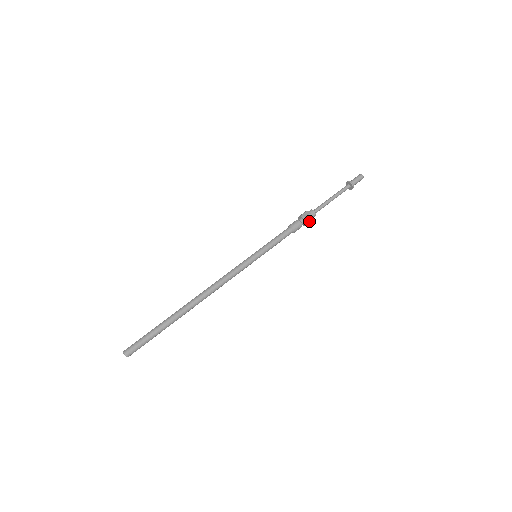
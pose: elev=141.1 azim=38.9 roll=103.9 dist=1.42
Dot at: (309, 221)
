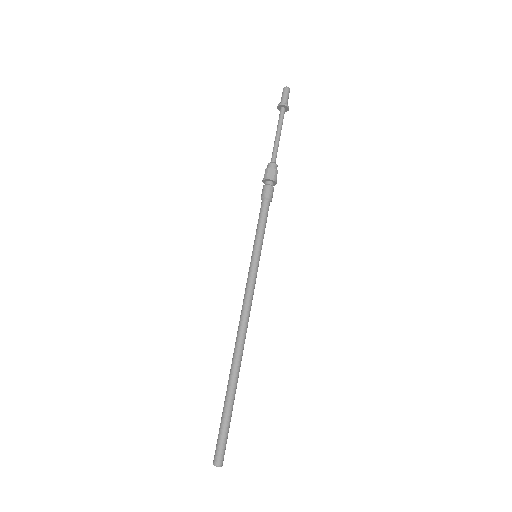
Dot at: (276, 178)
